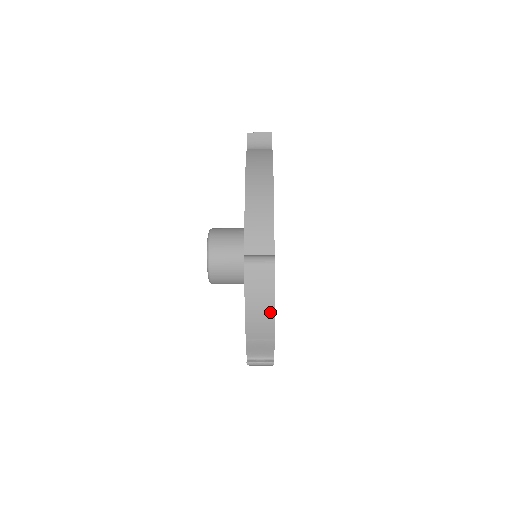
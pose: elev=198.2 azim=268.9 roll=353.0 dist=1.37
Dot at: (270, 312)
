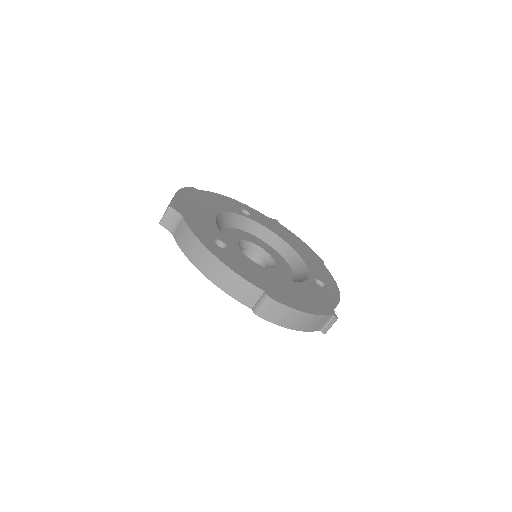
Dot at: occluded
